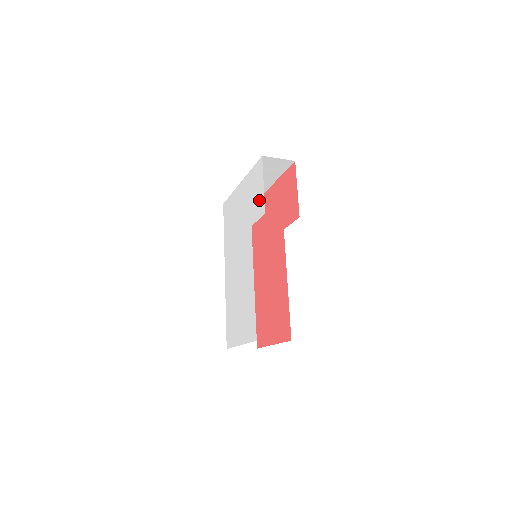
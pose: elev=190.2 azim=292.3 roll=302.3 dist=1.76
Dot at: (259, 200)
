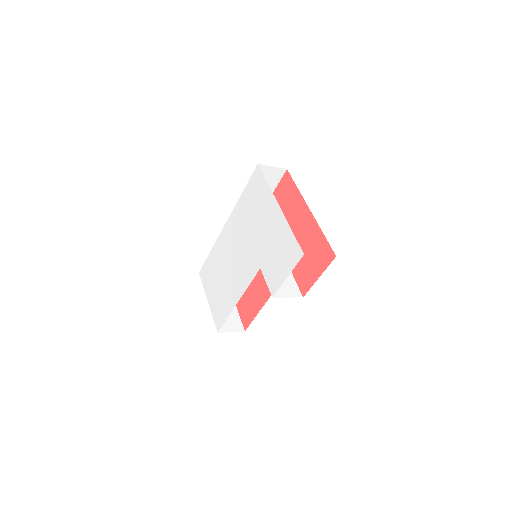
Dot at: (277, 275)
